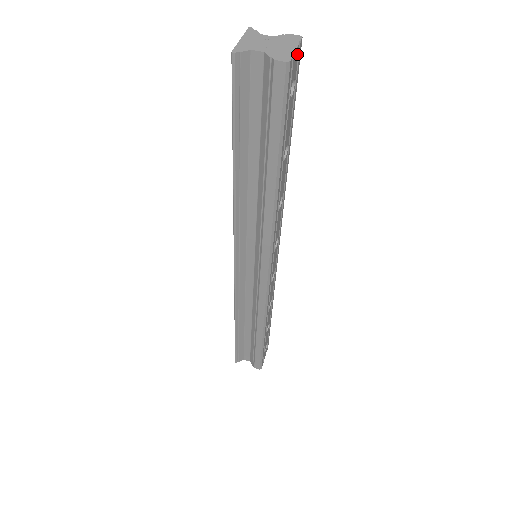
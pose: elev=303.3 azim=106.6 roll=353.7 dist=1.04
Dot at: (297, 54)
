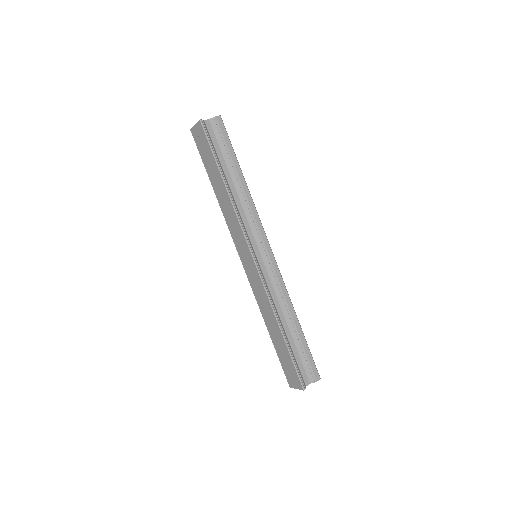
Dot at: occluded
